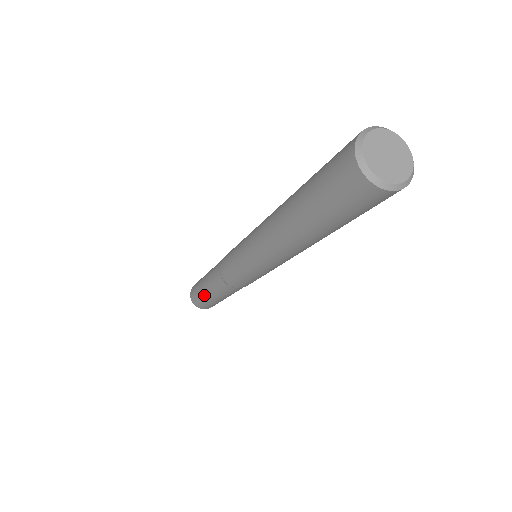
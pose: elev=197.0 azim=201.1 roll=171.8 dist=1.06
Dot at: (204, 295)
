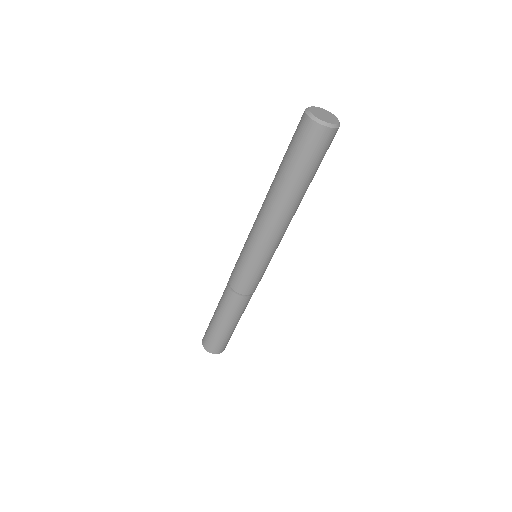
Dot at: occluded
